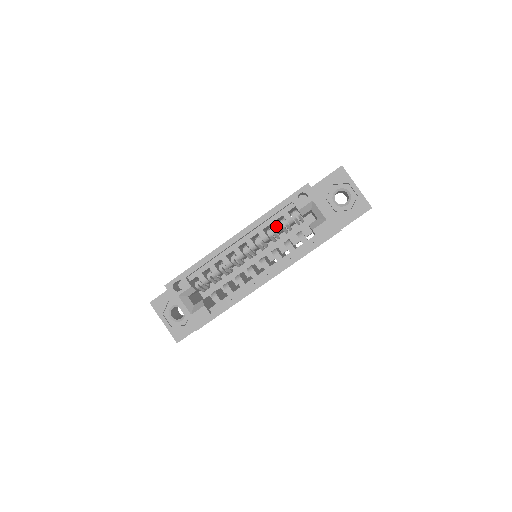
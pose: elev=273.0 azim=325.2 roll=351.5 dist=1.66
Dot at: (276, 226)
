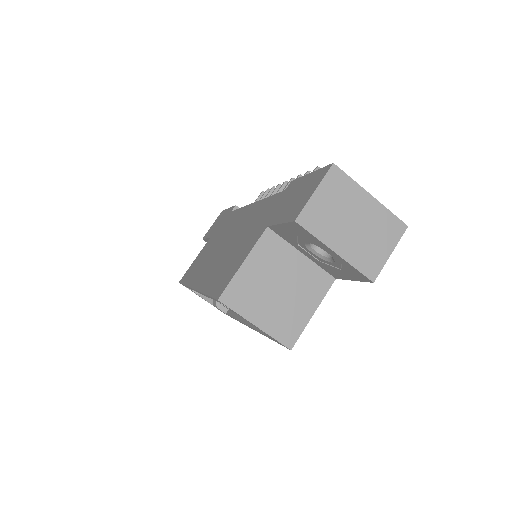
Dot at: occluded
